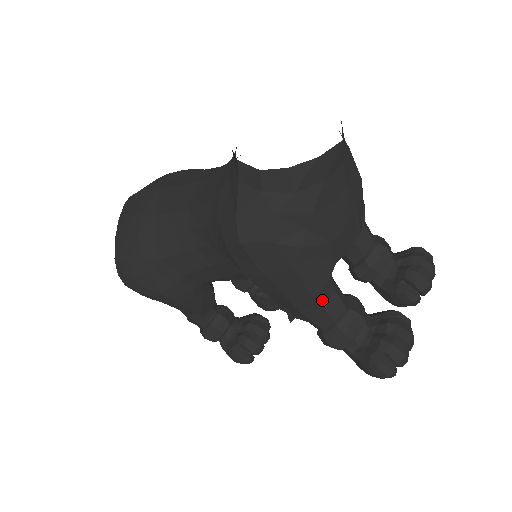
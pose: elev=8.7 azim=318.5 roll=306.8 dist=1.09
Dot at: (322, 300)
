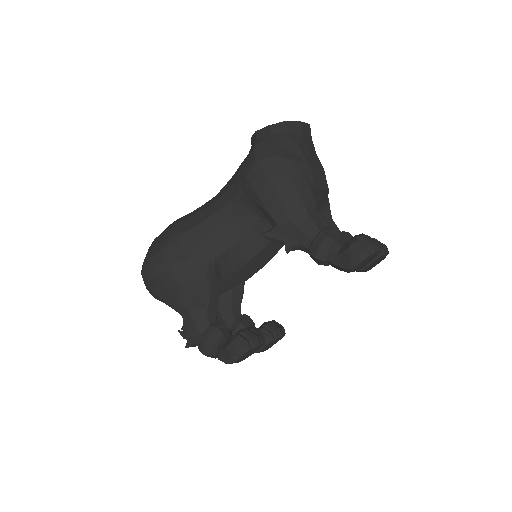
Dot at: (309, 212)
